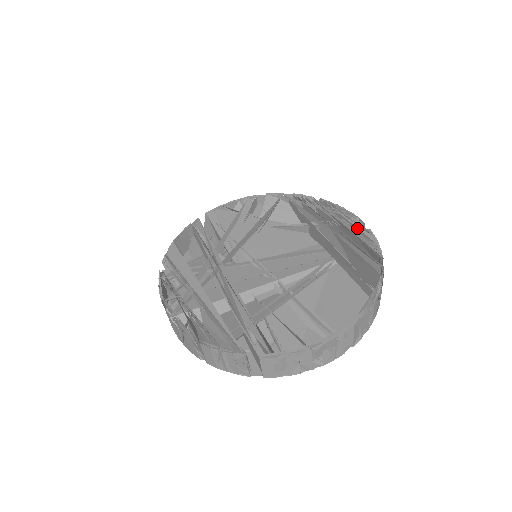
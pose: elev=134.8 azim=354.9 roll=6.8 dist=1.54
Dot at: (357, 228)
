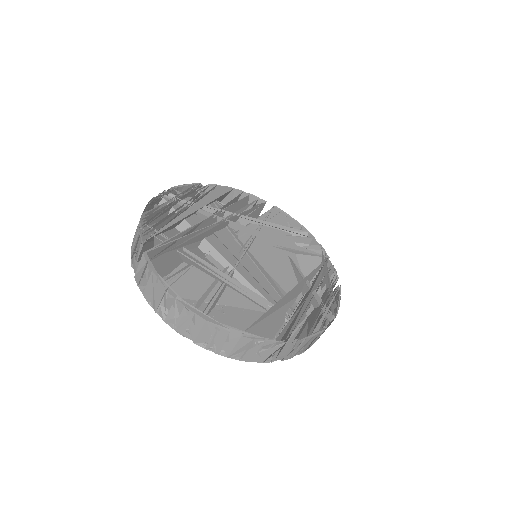
Dot at: (322, 317)
